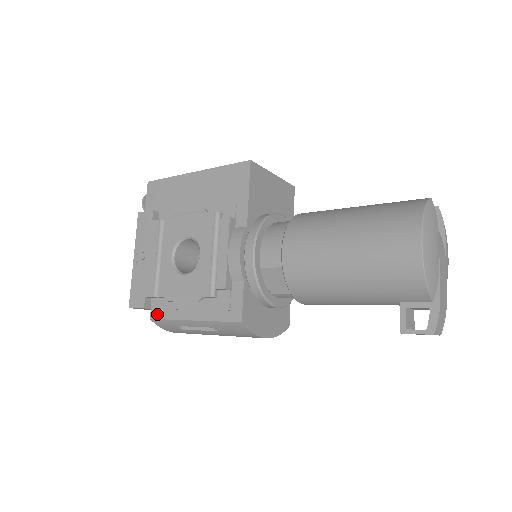
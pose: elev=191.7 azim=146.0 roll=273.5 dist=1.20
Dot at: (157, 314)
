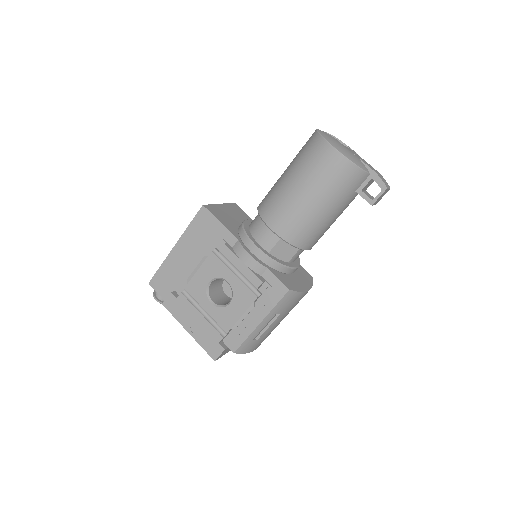
Dot at: (235, 345)
